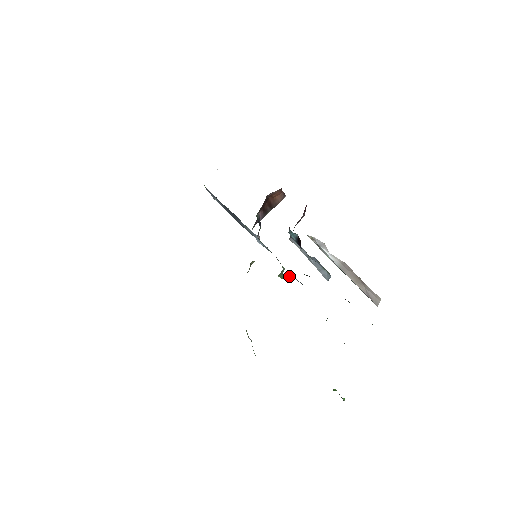
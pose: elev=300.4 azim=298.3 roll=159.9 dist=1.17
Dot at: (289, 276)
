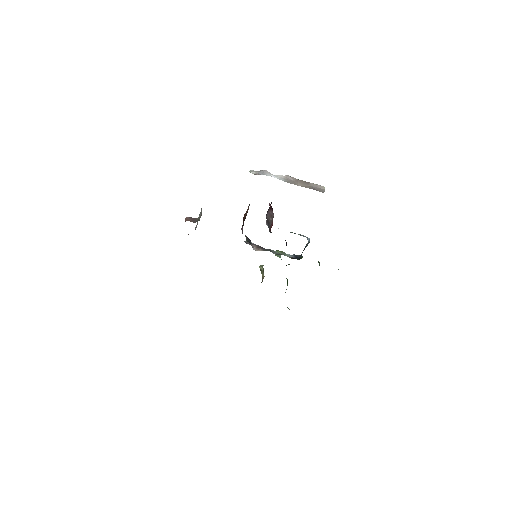
Dot at: (284, 254)
